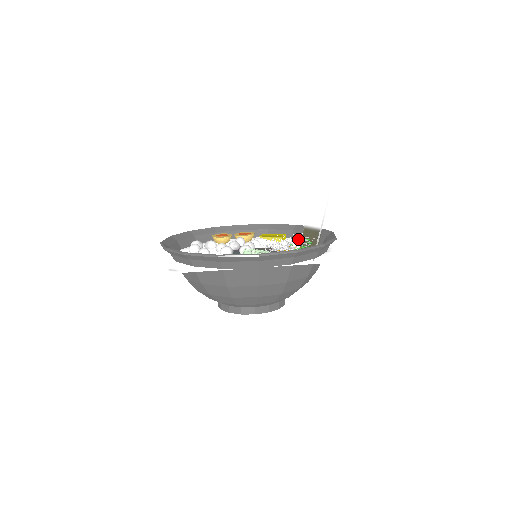
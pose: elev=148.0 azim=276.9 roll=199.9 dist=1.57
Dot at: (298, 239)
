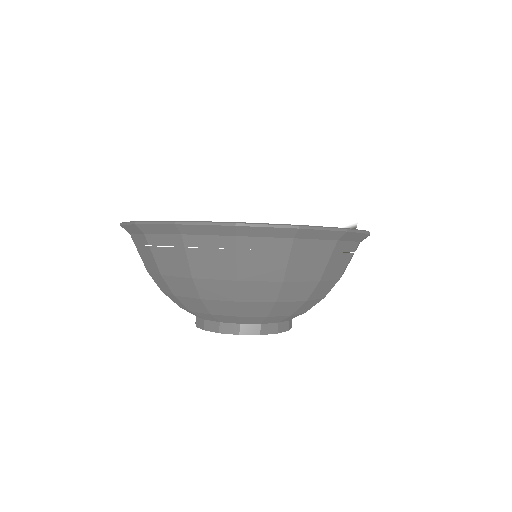
Dot at: occluded
